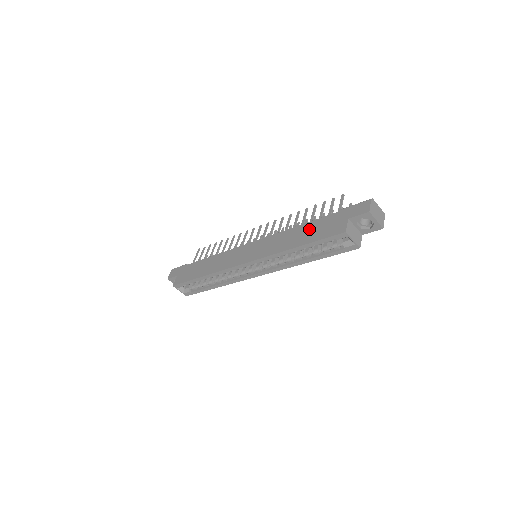
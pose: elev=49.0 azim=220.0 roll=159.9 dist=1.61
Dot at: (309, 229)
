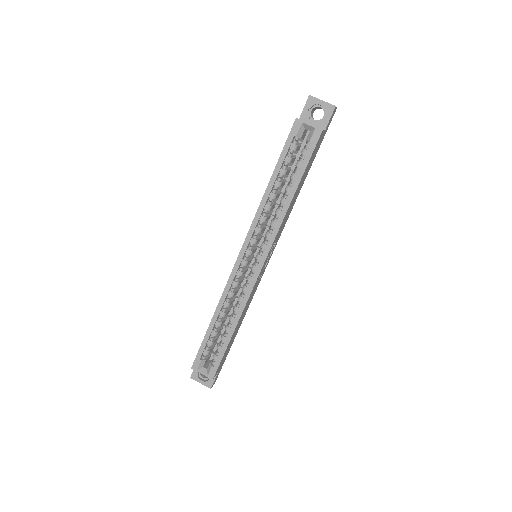
Dot at: occluded
